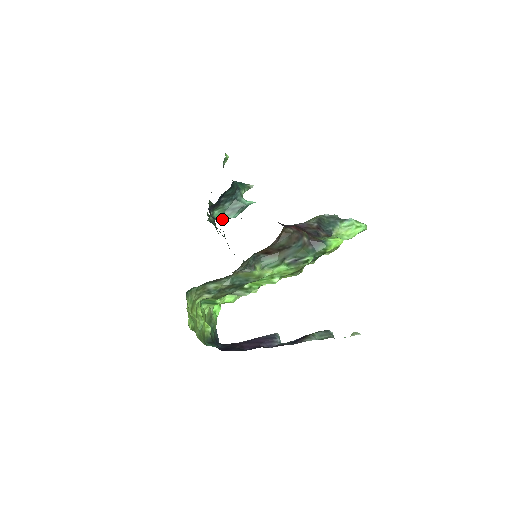
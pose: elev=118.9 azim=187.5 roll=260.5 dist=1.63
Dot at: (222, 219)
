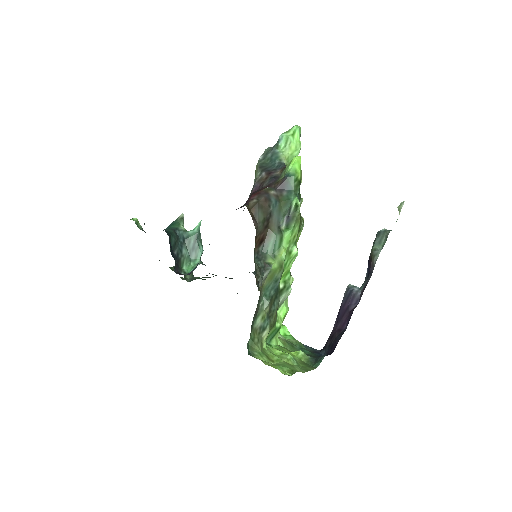
Dot at: (196, 266)
